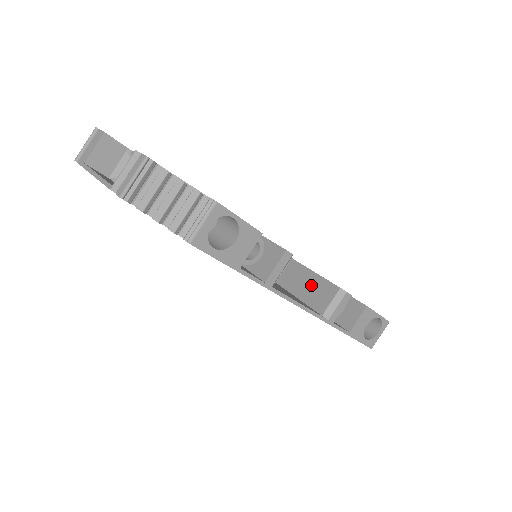
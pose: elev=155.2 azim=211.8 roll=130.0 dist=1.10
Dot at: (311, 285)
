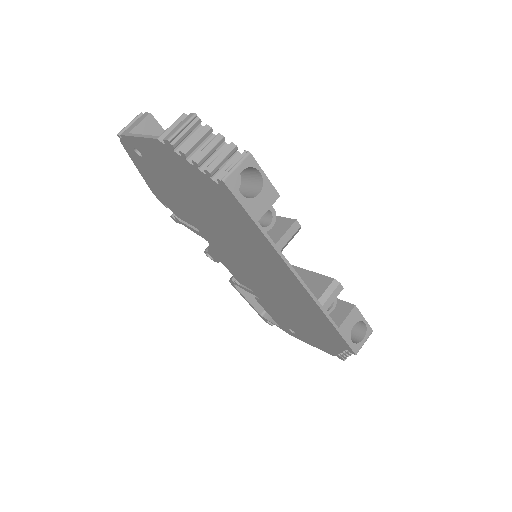
Dot at: (306, 280)
